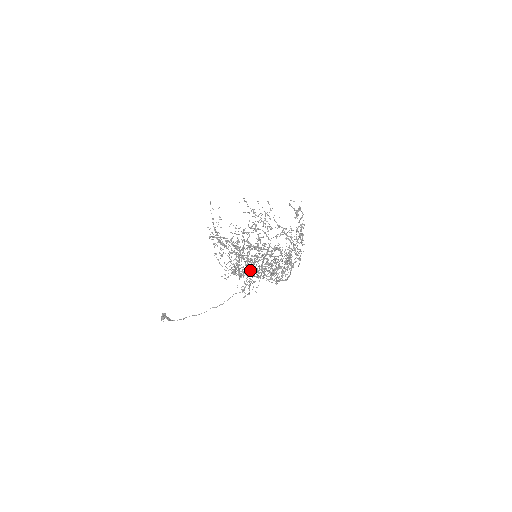
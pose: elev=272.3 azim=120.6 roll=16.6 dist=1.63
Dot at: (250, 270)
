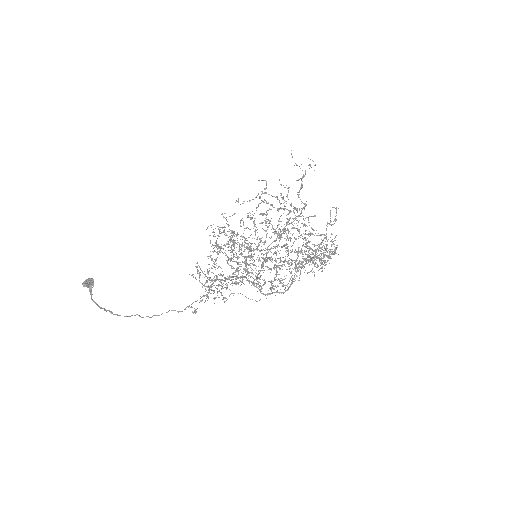
Dot at: occluded
